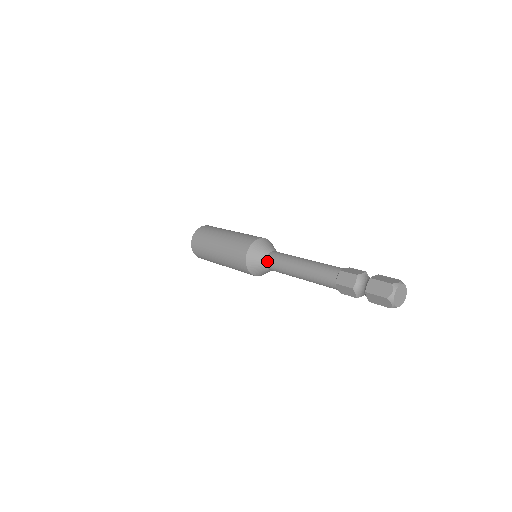
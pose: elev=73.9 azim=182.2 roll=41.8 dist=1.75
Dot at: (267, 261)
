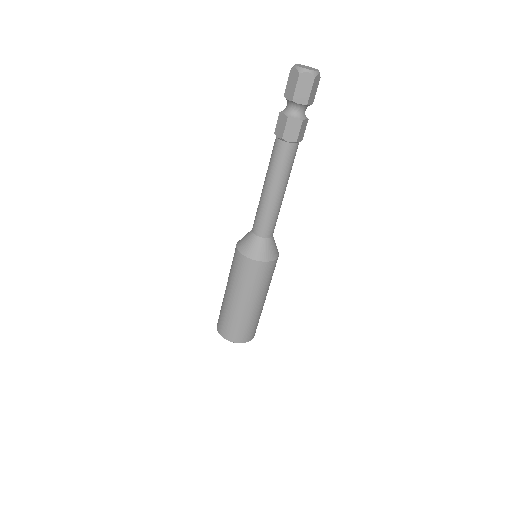
Dot at: (256, 233)
